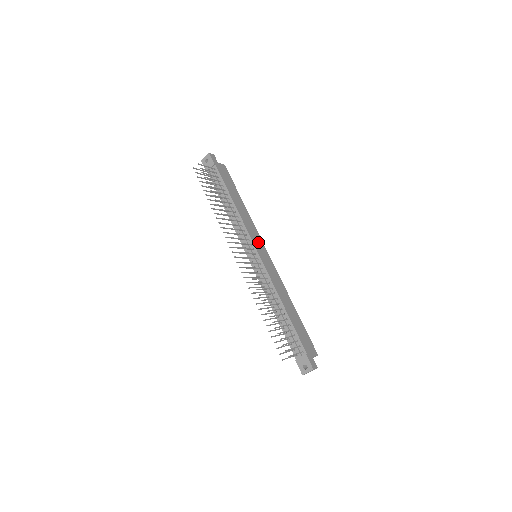
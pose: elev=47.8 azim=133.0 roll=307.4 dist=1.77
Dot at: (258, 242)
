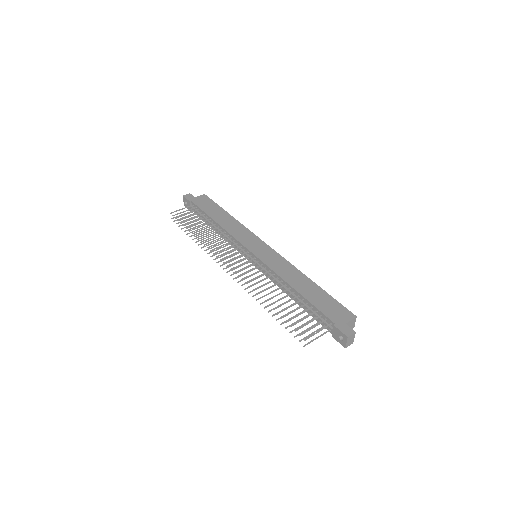
Dot at: (252, 242)
